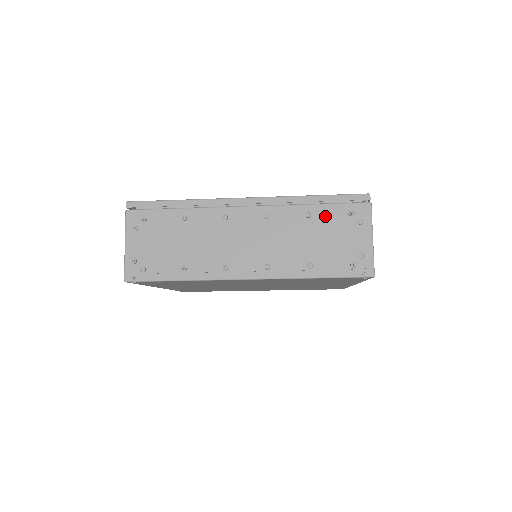
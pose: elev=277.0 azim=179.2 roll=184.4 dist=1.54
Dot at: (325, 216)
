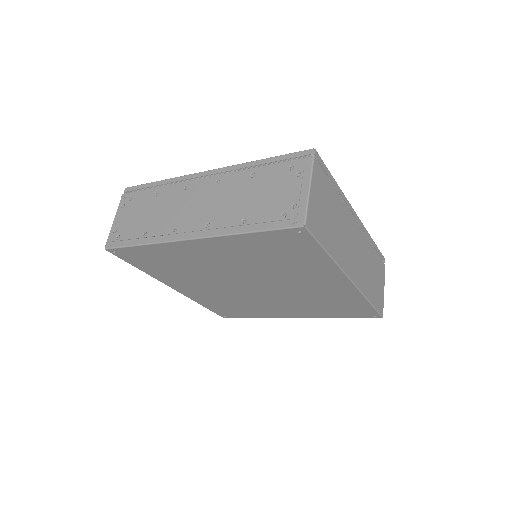
Dot at: (267, 174)
